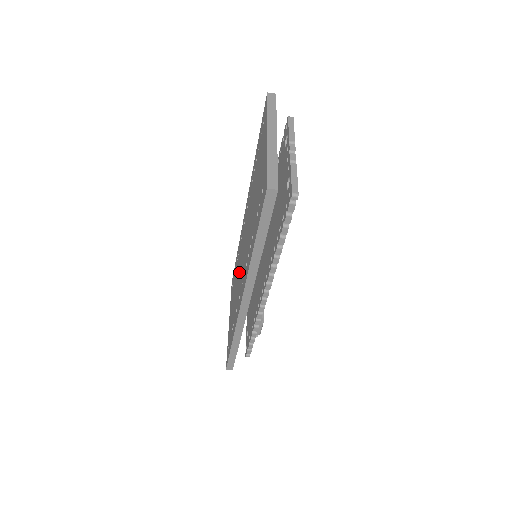
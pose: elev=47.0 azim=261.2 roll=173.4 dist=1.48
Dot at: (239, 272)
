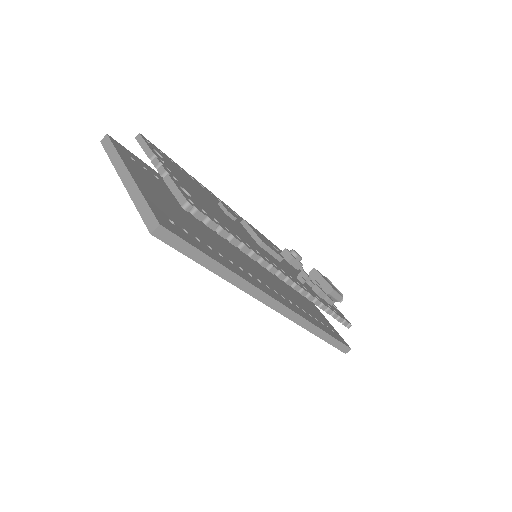
Dot at: occluded
